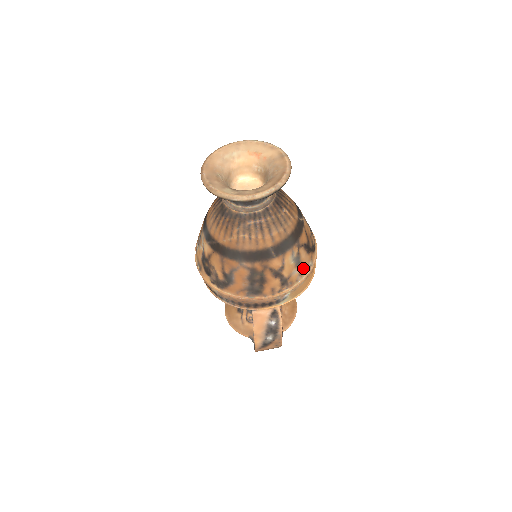
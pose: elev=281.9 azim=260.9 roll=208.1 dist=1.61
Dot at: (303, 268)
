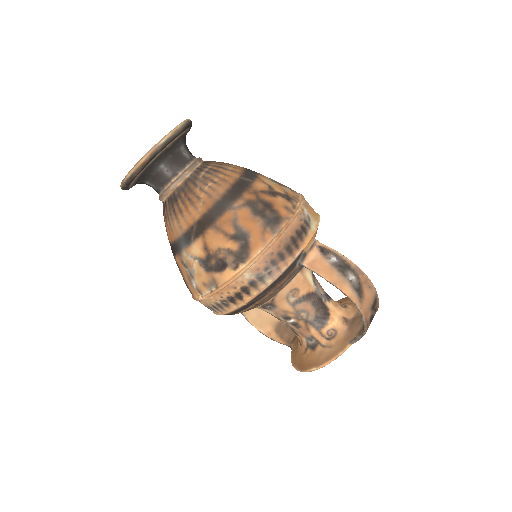
Dot at: (290, 189)
